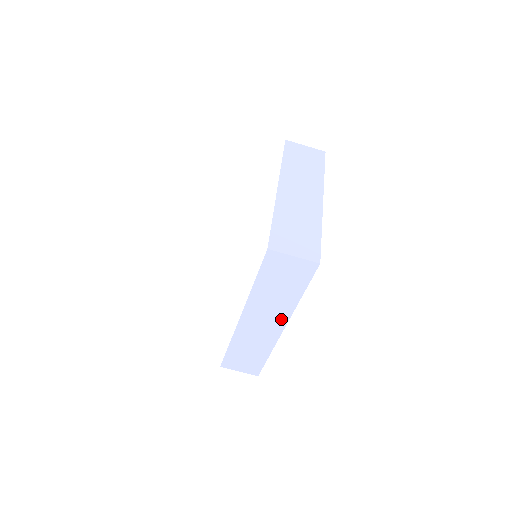
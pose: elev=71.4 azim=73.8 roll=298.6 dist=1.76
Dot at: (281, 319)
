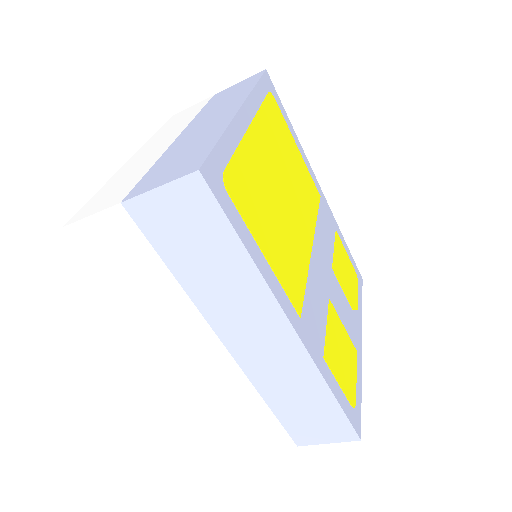
Dot at: (272, 315)
